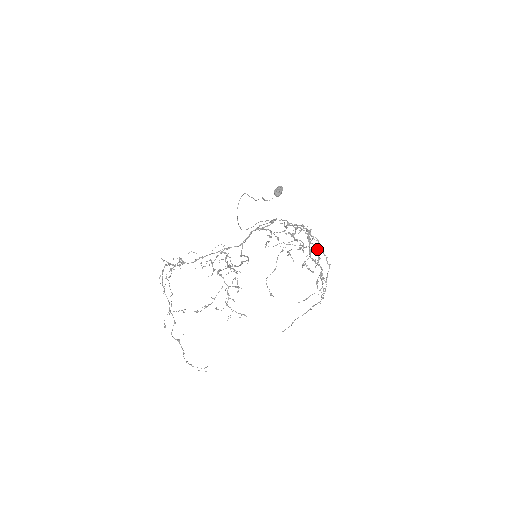
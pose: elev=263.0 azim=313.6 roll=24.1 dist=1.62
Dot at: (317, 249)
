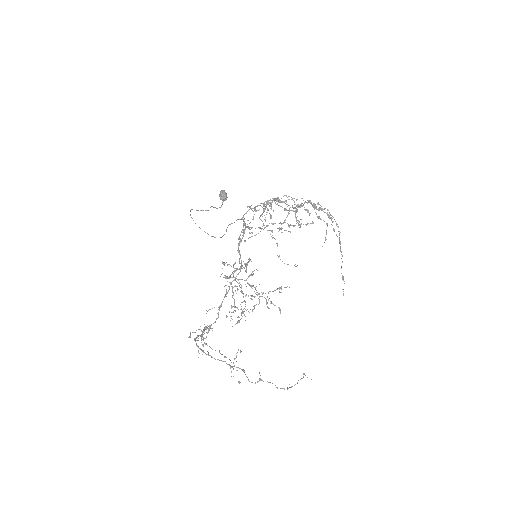
Dot at: occluded
